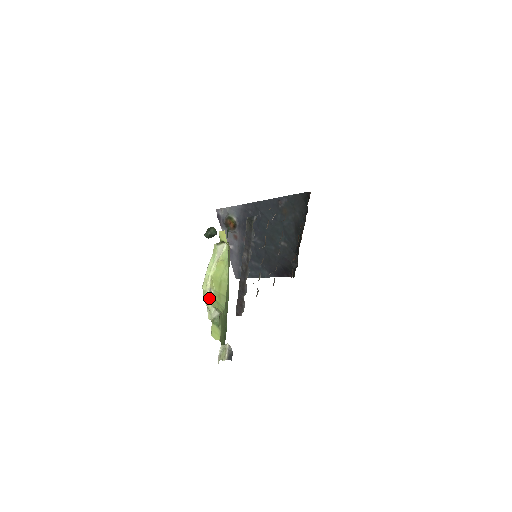
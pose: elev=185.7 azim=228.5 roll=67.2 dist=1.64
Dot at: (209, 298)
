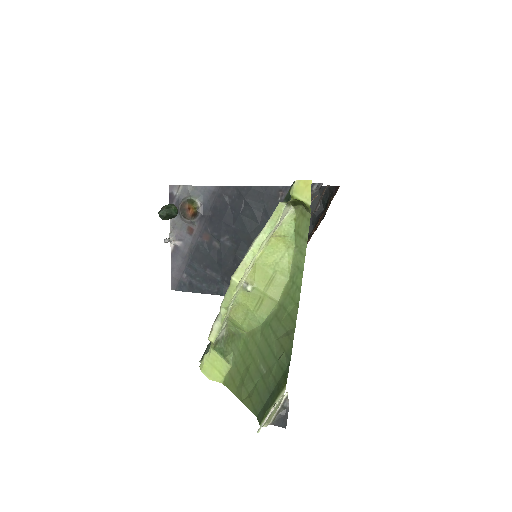
Dot at: (233, 301)
